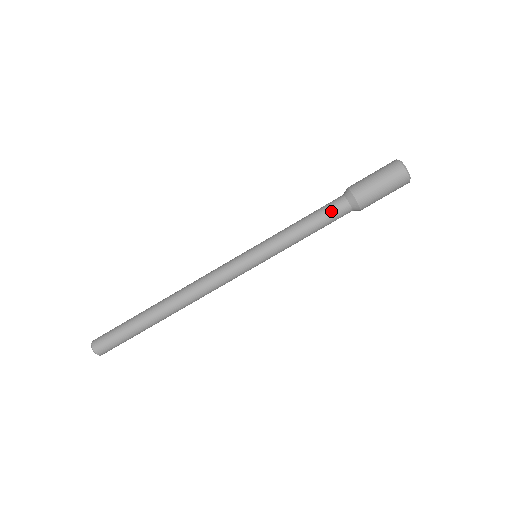
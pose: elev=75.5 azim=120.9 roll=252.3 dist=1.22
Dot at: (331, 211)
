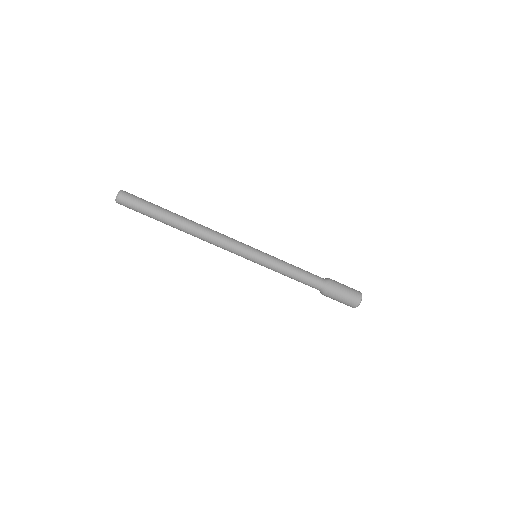
Dot at: (312, 281)
